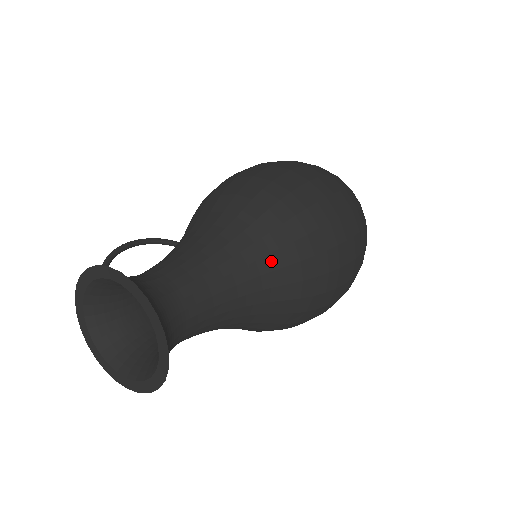
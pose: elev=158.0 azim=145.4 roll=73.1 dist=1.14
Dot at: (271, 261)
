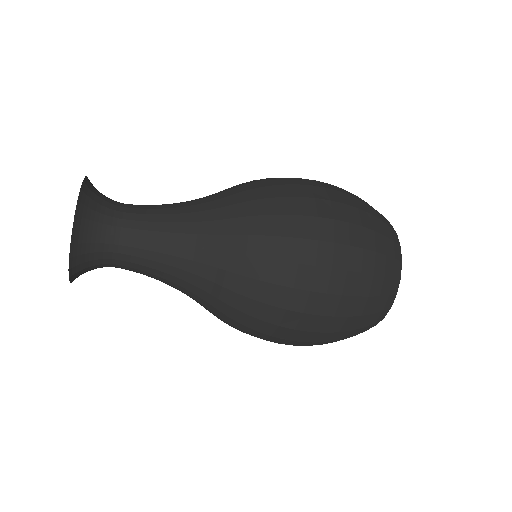
Dot at: occluded
